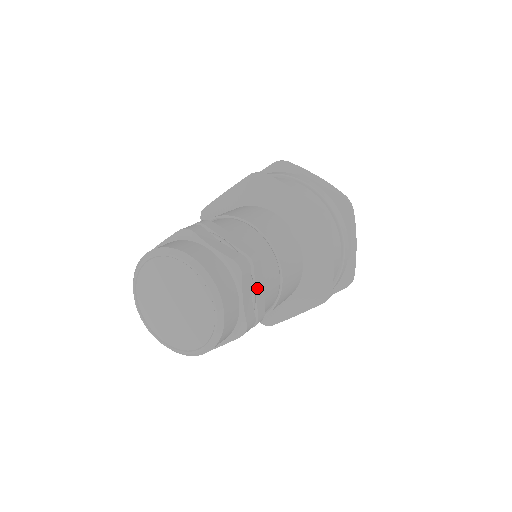
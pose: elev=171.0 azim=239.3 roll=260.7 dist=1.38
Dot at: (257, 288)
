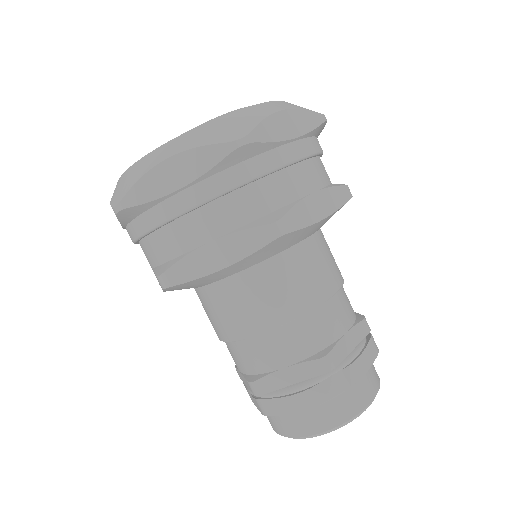
Dot at: occluded
